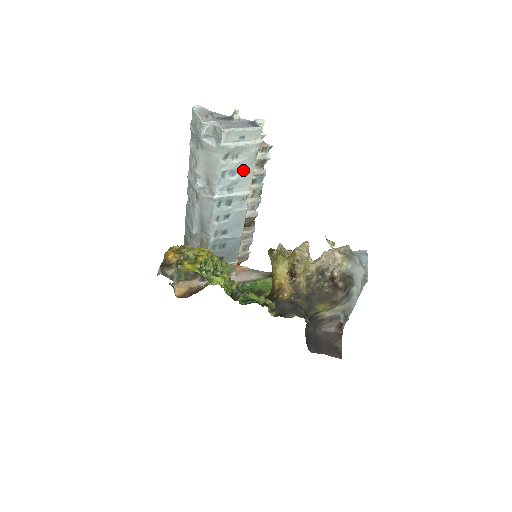
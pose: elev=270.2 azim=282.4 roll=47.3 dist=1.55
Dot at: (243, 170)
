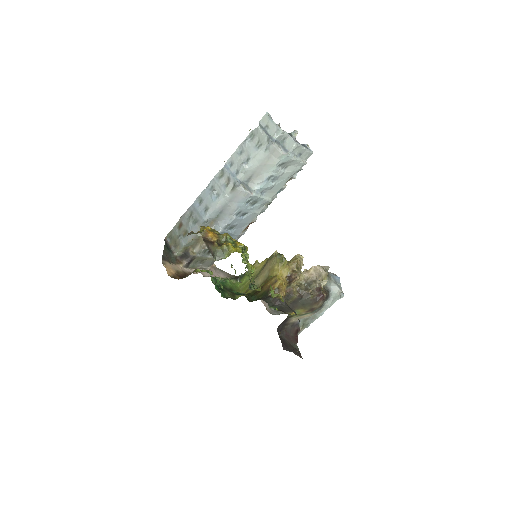
Dot at: (281, 180)
